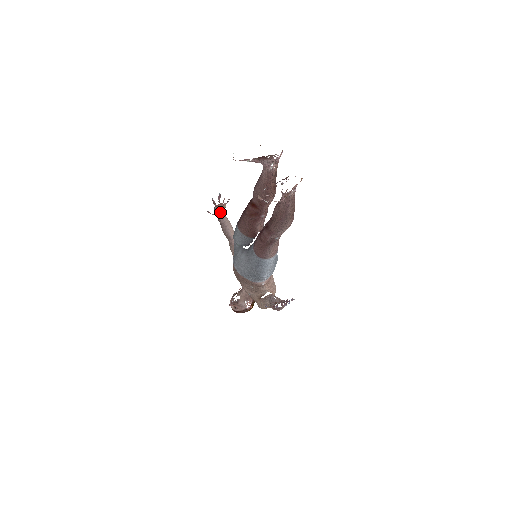
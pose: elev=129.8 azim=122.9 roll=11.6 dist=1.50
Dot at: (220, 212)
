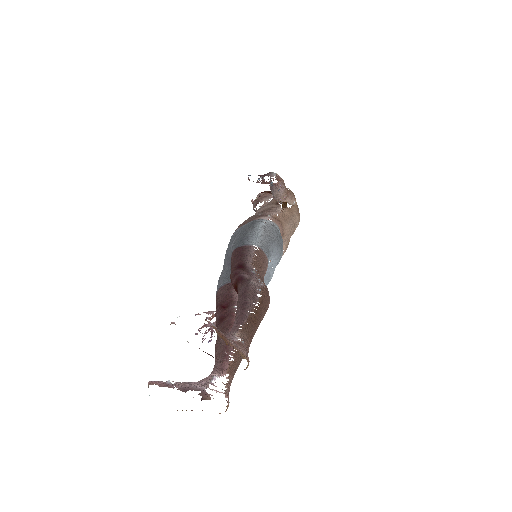
Dot at: occluded
